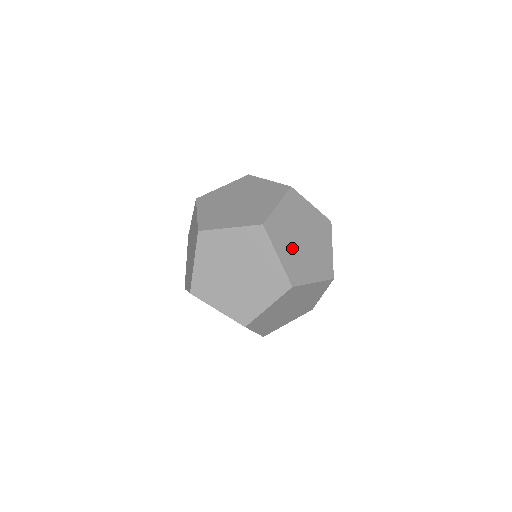
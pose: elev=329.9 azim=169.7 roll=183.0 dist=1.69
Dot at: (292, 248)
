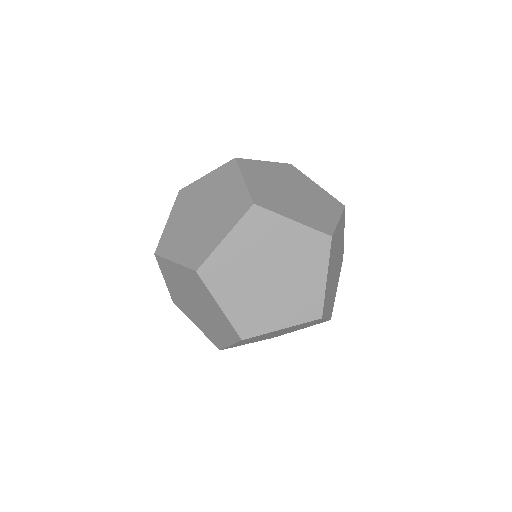
Dot at: (246, 292)
